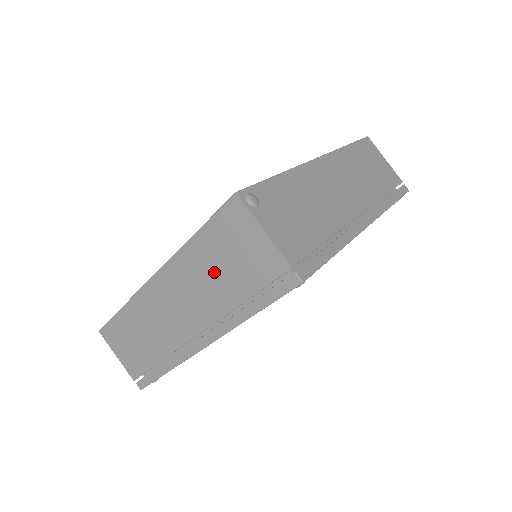
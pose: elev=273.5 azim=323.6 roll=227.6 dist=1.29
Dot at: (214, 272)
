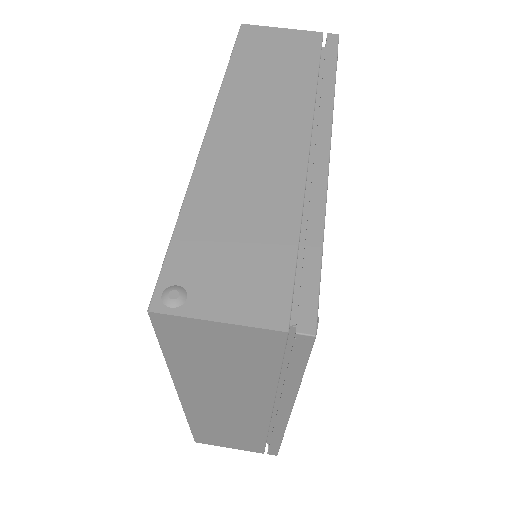
Dot at: (222, 373)
